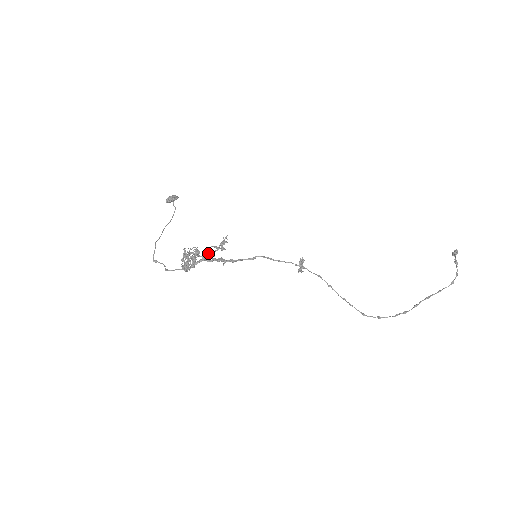
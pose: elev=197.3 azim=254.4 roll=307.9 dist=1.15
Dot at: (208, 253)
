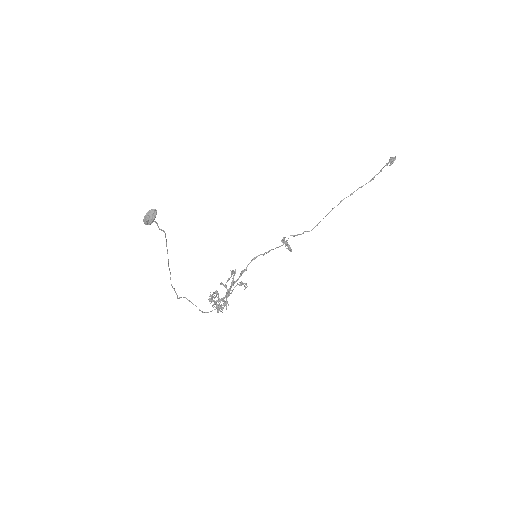
Dot at: occluded
